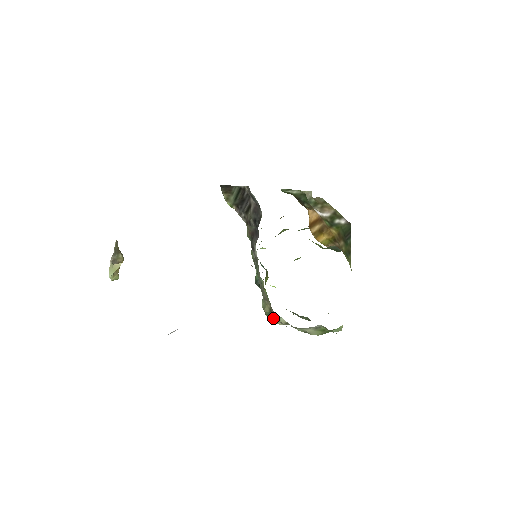
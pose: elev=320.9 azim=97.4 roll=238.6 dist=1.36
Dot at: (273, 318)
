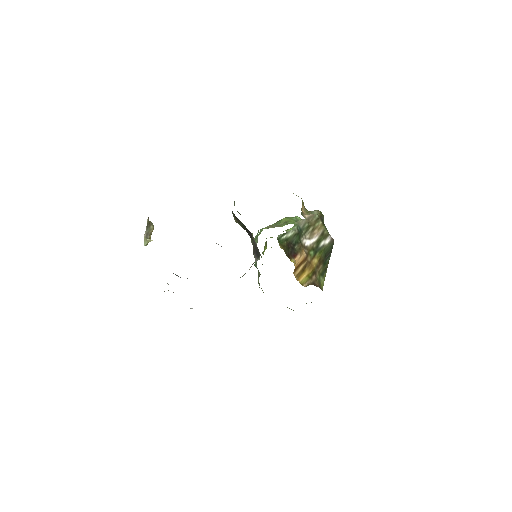
Dot at: occluded
